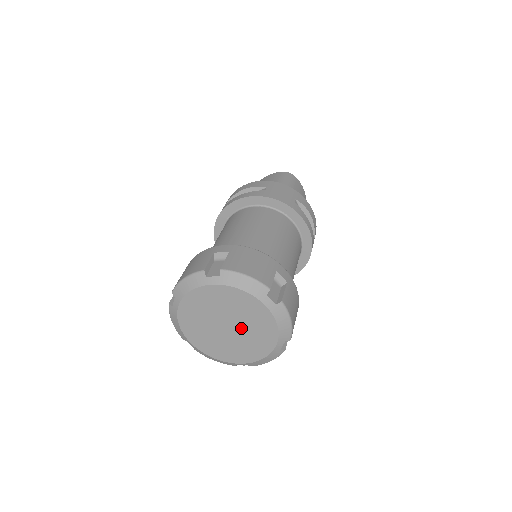
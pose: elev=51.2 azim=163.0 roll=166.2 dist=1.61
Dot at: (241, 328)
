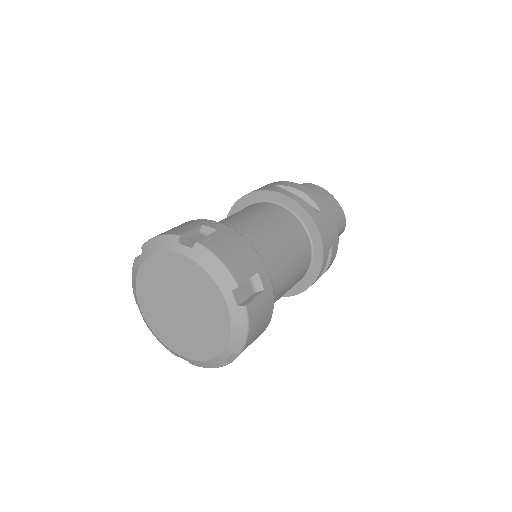
Dot at: (189, 301)
